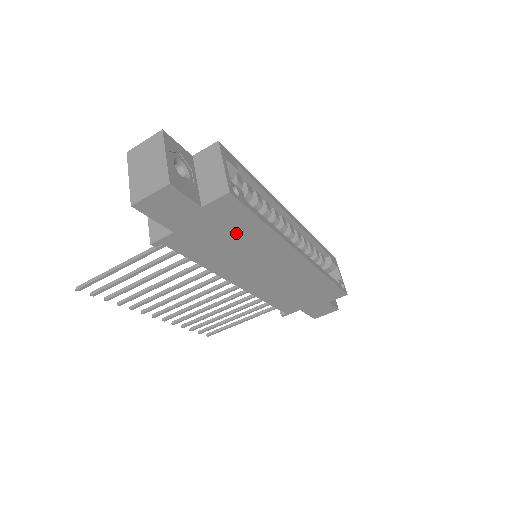
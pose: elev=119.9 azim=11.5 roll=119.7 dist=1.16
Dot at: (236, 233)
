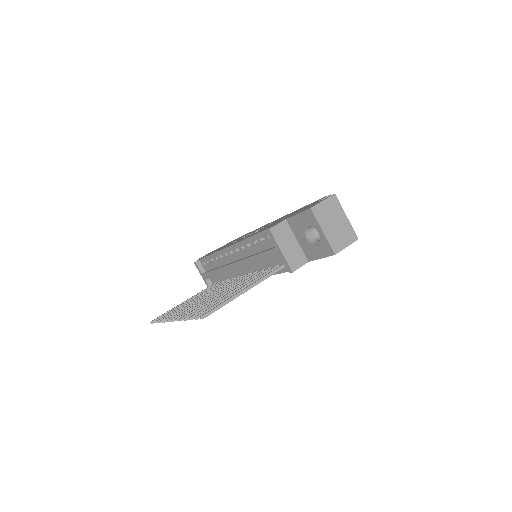
Dot at: occluded
